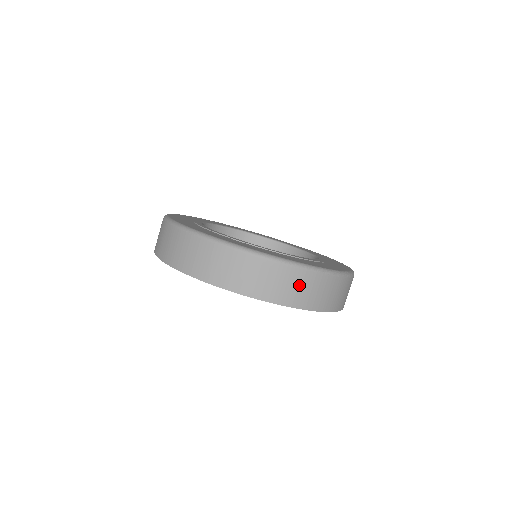
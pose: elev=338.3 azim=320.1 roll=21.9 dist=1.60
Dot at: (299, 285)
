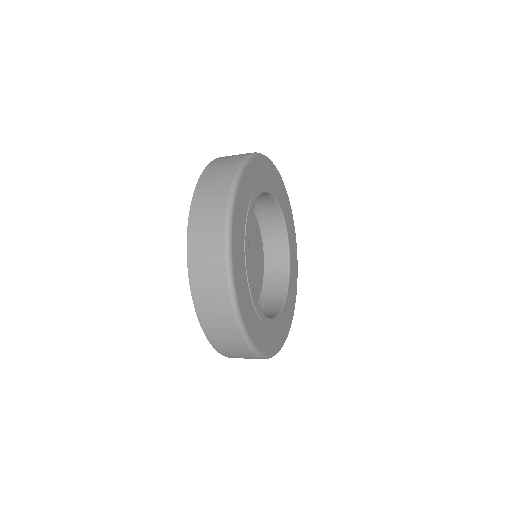
Dot at: (215, 300)
